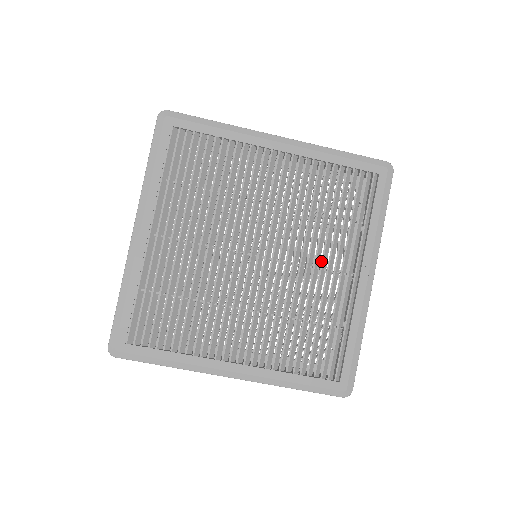
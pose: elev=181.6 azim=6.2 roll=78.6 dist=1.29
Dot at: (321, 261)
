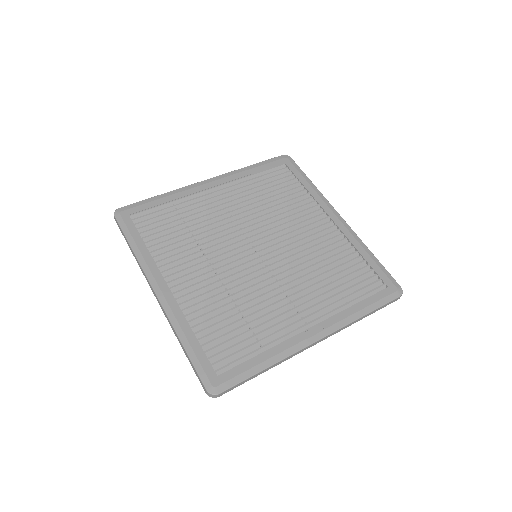
Dot at: (294, 293)
